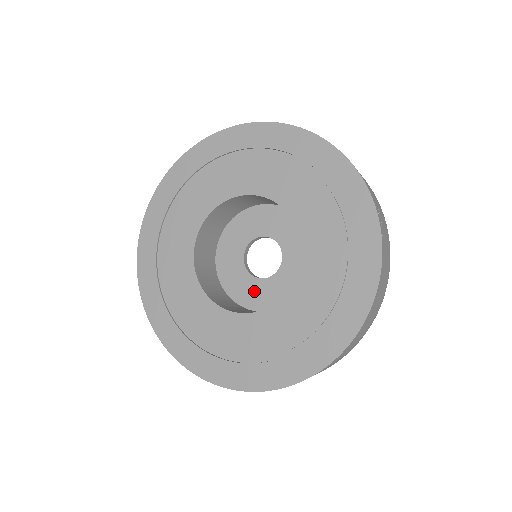
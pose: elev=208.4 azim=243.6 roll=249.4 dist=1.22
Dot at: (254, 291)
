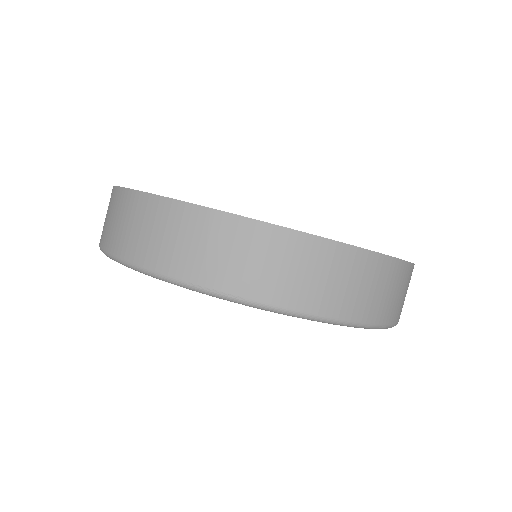
Dot at: occluded
